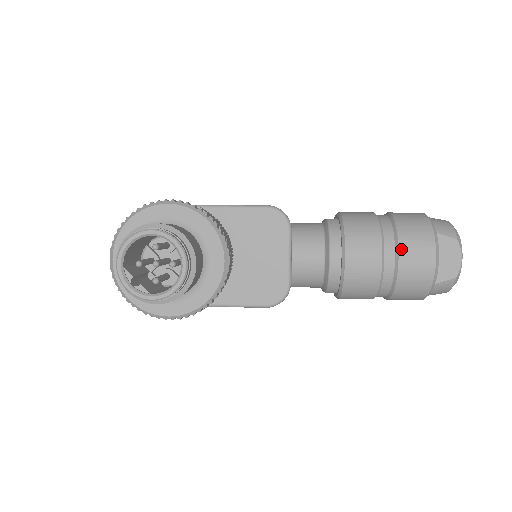
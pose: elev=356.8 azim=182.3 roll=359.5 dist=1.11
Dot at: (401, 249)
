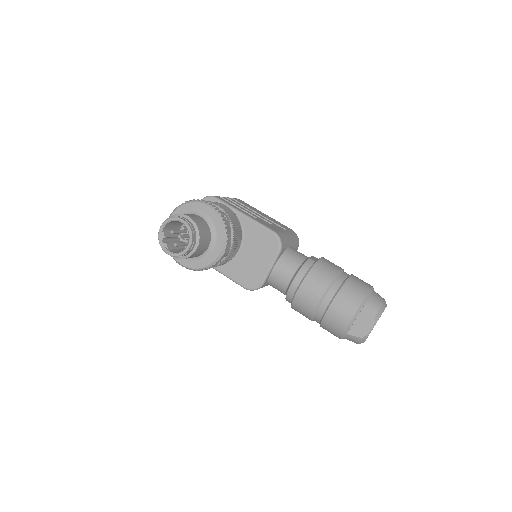
Dot at: (334, 301)
